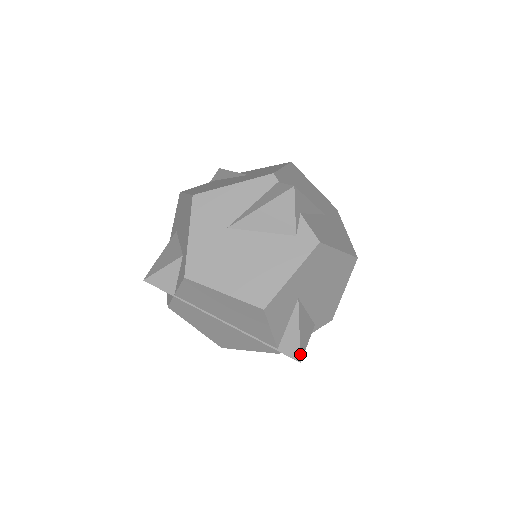
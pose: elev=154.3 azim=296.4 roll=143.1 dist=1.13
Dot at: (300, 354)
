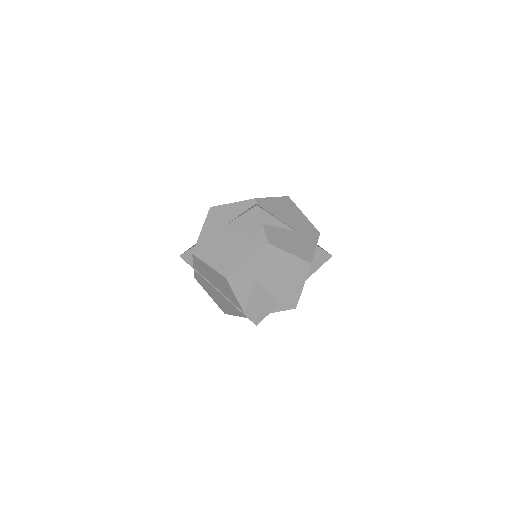
Dot at: (256, 319)
